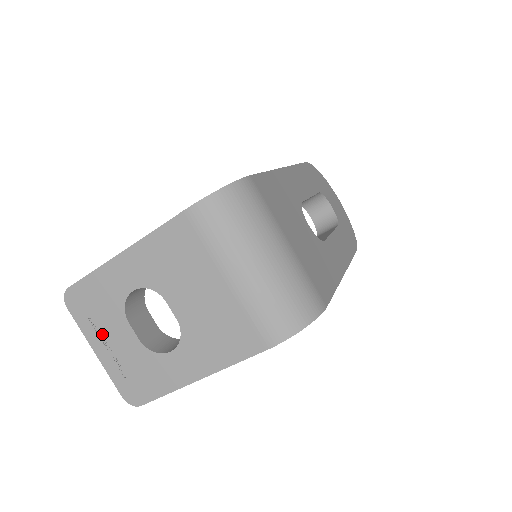
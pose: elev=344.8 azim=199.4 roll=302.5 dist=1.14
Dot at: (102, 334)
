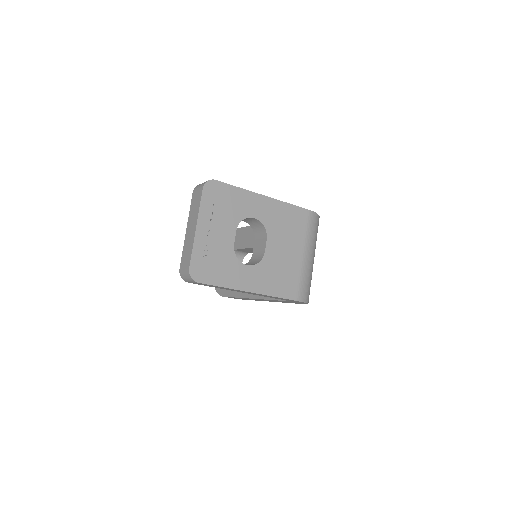
Dot at: (213, 222)
